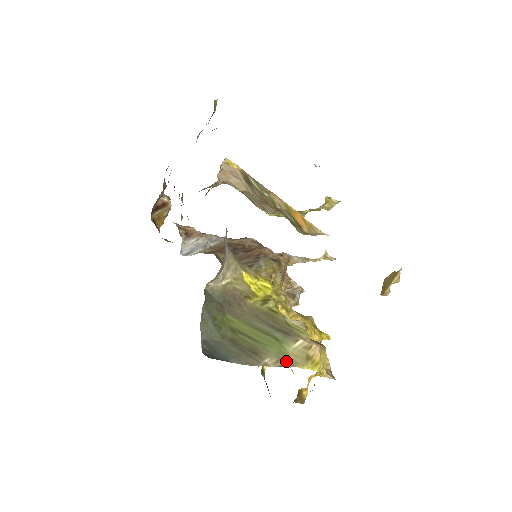
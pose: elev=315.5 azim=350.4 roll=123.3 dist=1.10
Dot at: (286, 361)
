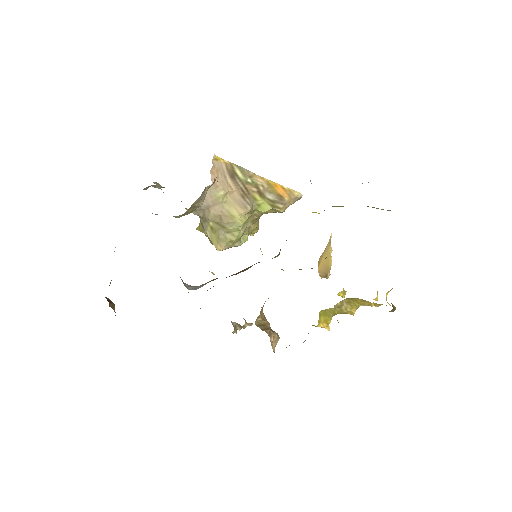
Dot at: occluded
